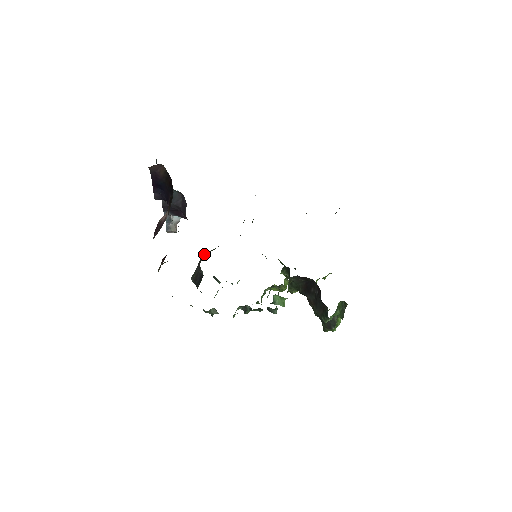
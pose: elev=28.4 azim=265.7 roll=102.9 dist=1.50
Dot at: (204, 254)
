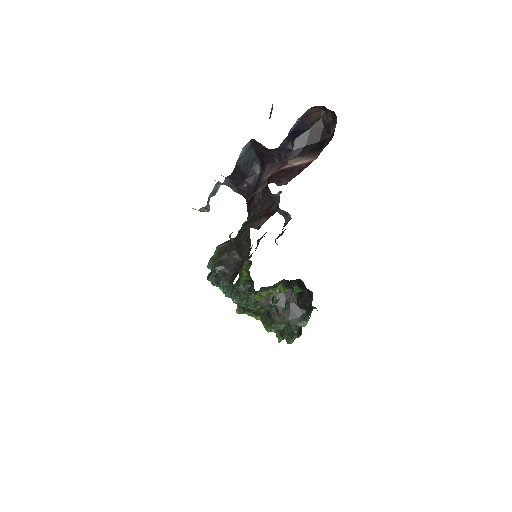
Dot at: (225, 243)
